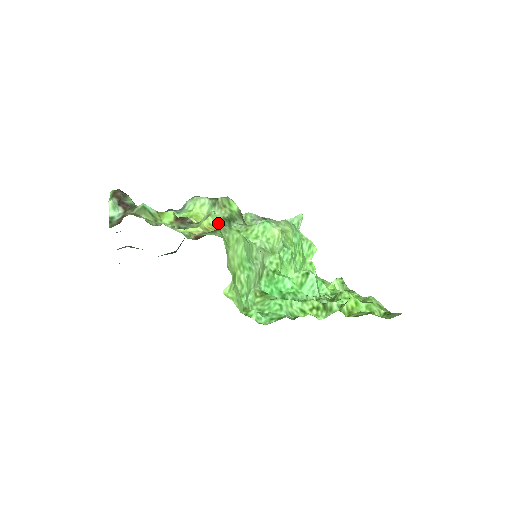
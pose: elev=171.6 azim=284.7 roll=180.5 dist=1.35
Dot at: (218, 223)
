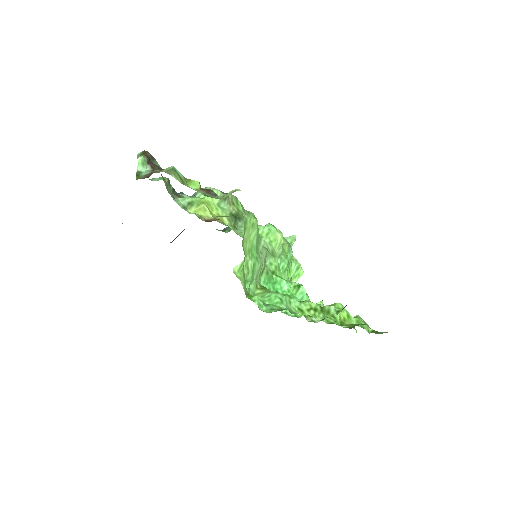
Dot at: (240, 202)
